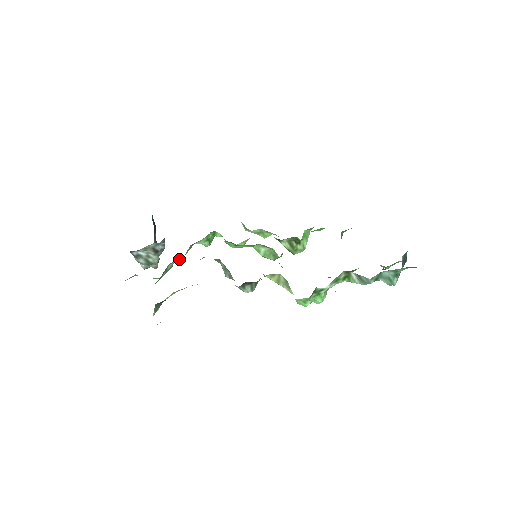
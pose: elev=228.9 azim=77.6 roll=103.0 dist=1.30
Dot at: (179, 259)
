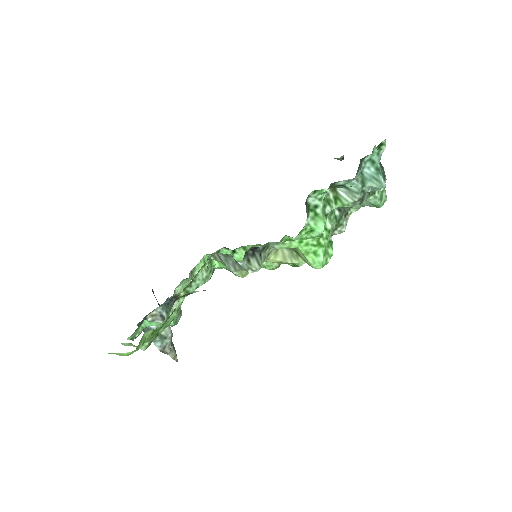
Dot at: (183, 286)
